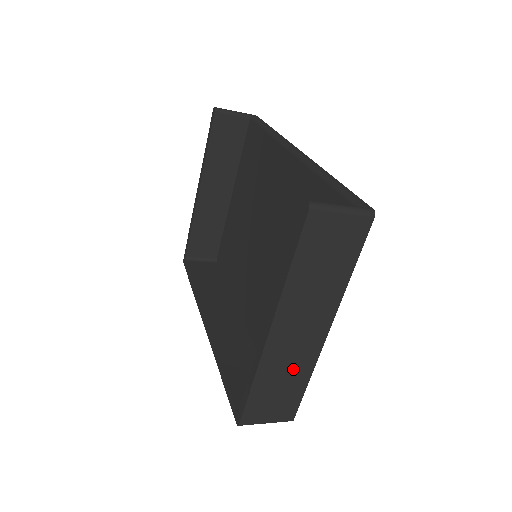
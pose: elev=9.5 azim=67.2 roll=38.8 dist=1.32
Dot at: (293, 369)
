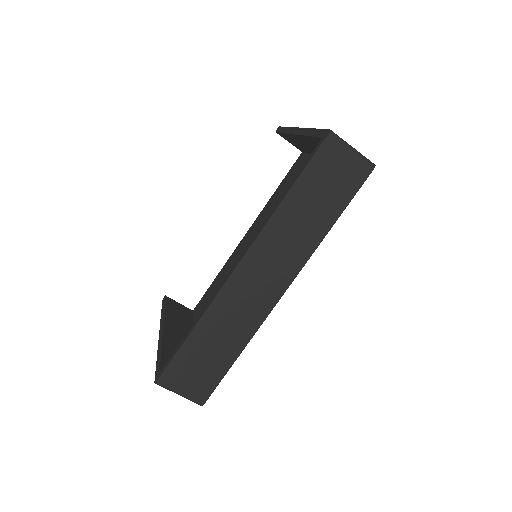
Dot at: occluded
